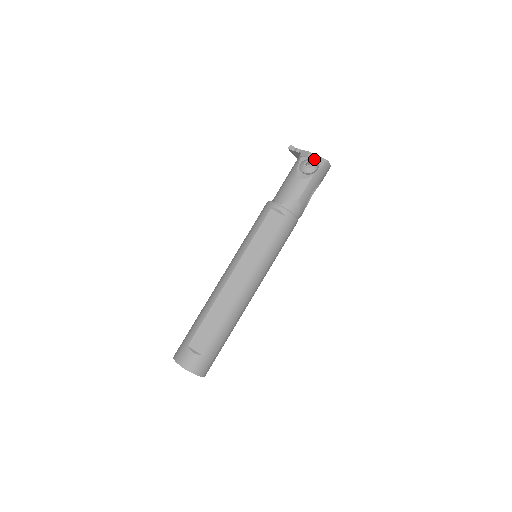
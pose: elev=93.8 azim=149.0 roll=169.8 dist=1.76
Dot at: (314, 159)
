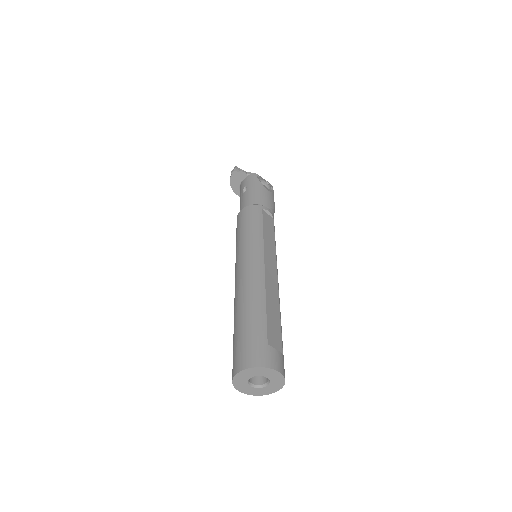
Dot at: occluded
